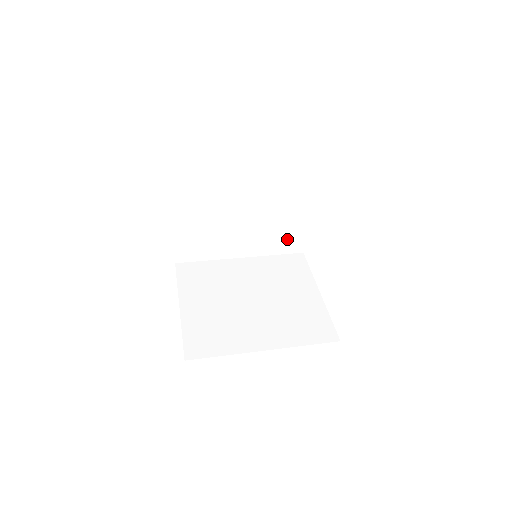
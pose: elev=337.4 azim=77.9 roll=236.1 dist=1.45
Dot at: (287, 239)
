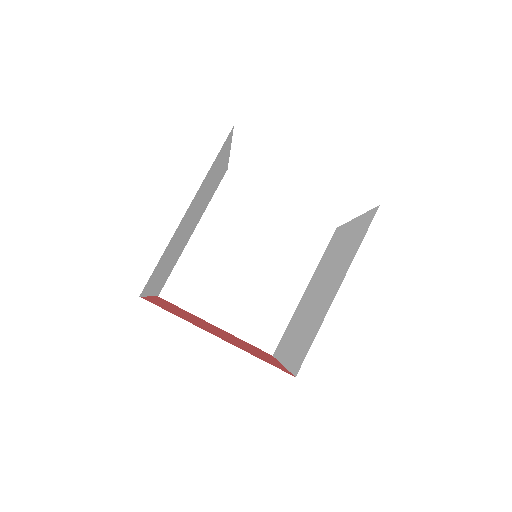
Dot at: (217, 182)
